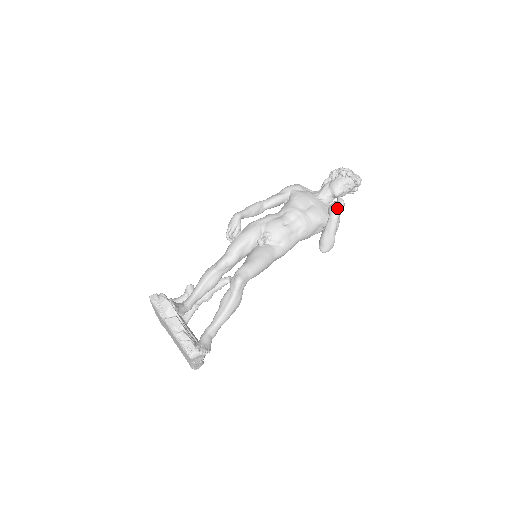
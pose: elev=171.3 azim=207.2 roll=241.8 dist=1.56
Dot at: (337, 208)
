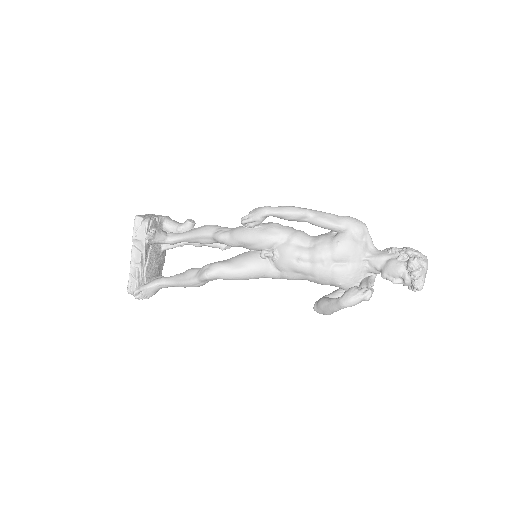
Dot at: (352, 300)
